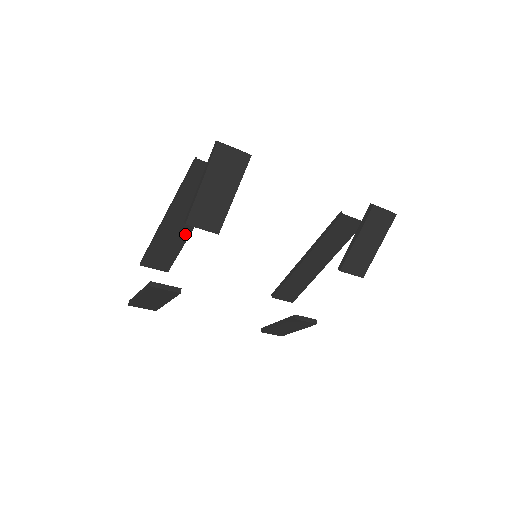
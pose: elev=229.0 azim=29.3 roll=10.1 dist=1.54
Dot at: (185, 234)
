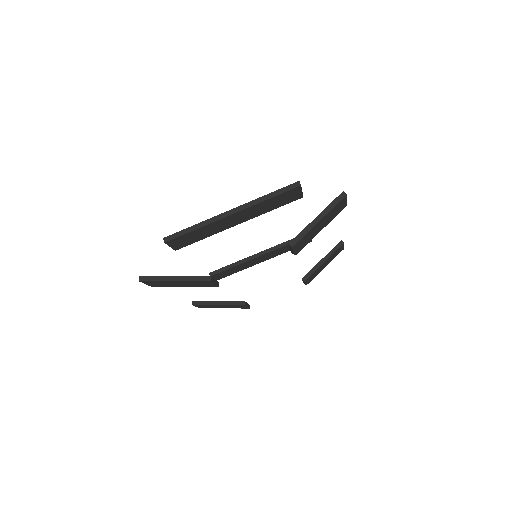
Dot at: (225, 228)
